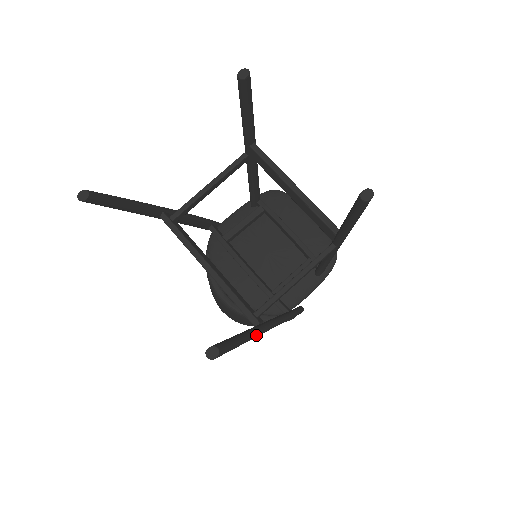
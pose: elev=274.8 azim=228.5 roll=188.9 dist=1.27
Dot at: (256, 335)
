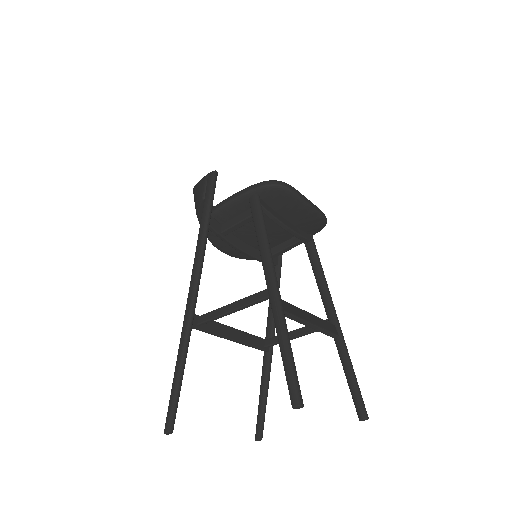
Dot at: (269, 372)
